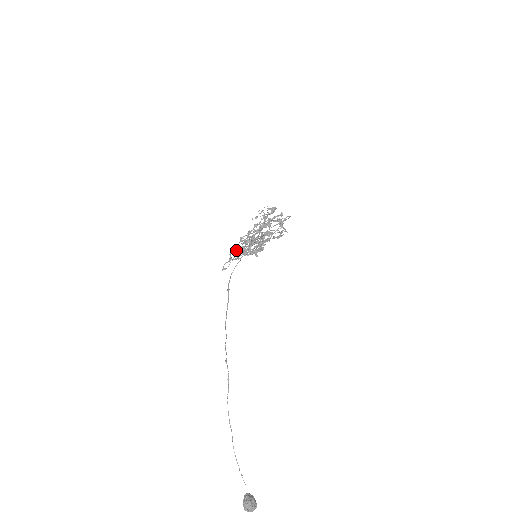
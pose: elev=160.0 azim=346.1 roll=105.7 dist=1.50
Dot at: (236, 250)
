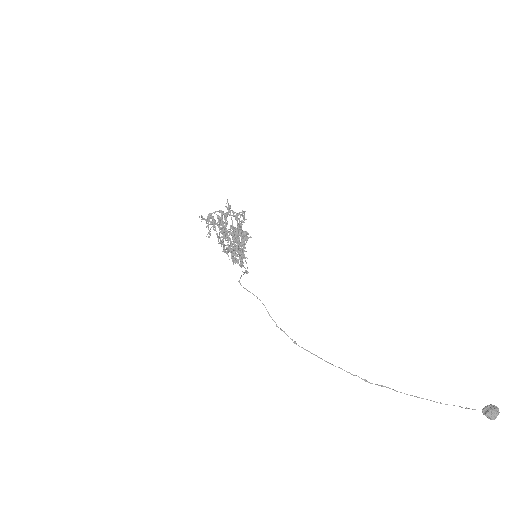
Dot at: occluded
